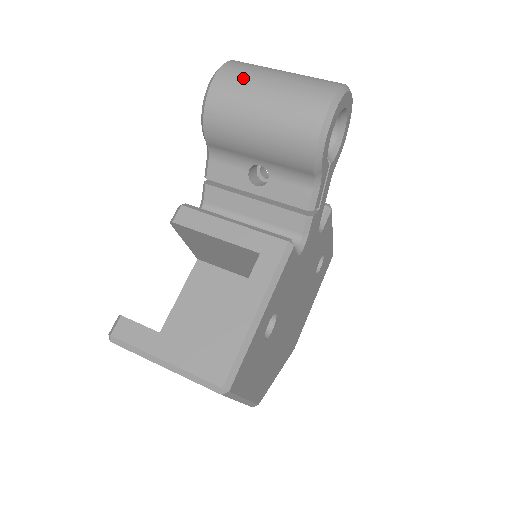
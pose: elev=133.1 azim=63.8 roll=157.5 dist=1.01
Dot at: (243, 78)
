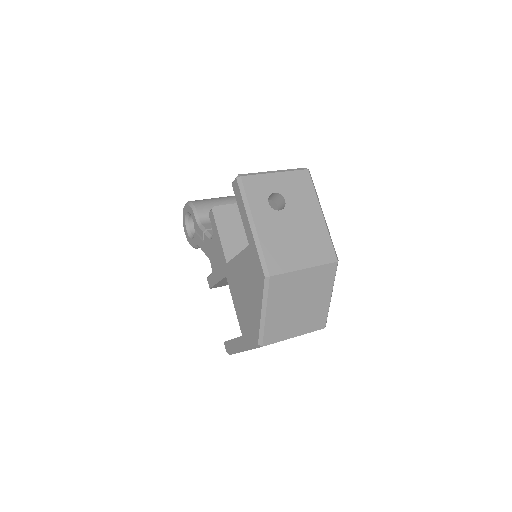
Dot at: occluded
